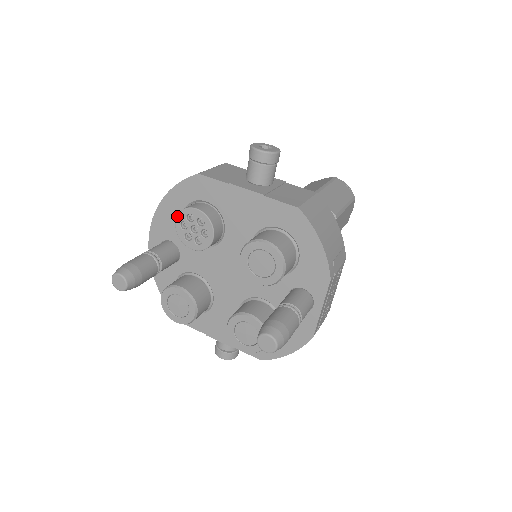
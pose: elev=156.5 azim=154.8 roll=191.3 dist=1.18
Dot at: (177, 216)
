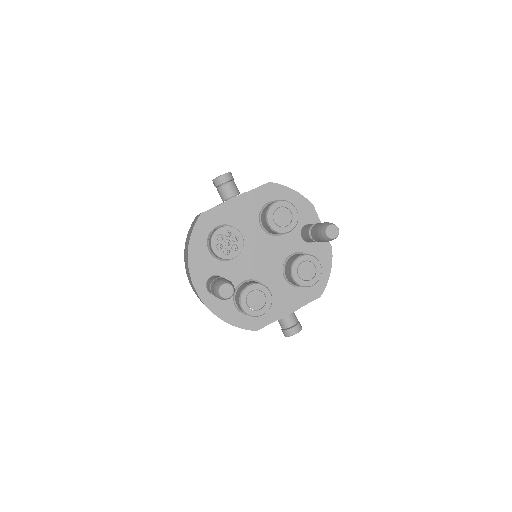
Dot at: (211, 244)
